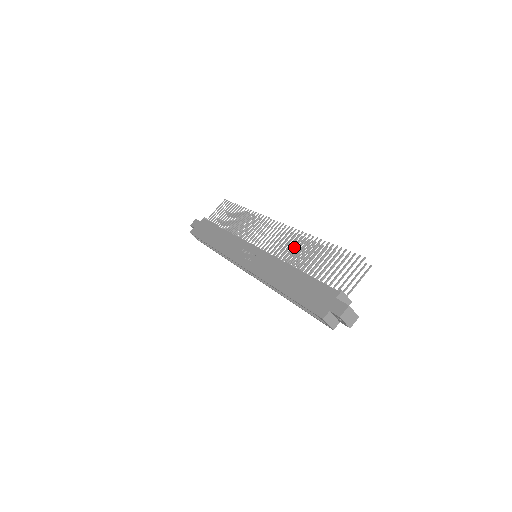
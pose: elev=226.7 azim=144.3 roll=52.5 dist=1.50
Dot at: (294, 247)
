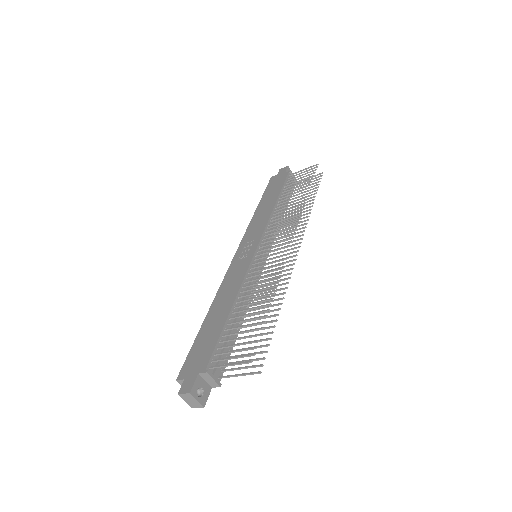
Dot at: (260, 282)
